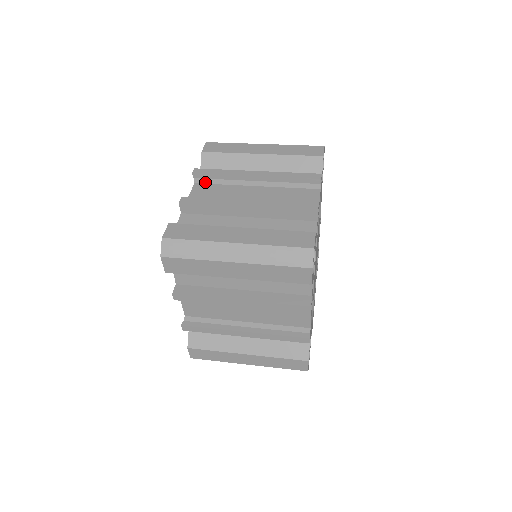
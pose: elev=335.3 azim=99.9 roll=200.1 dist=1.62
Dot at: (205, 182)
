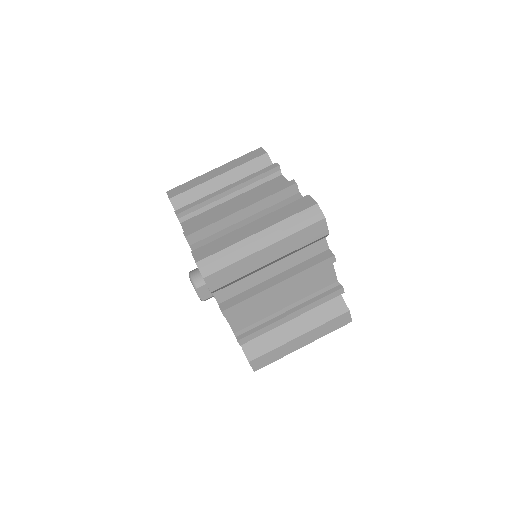
Dot at: occluded
